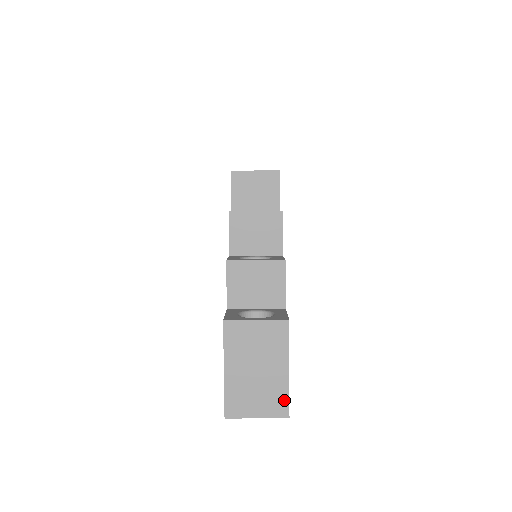
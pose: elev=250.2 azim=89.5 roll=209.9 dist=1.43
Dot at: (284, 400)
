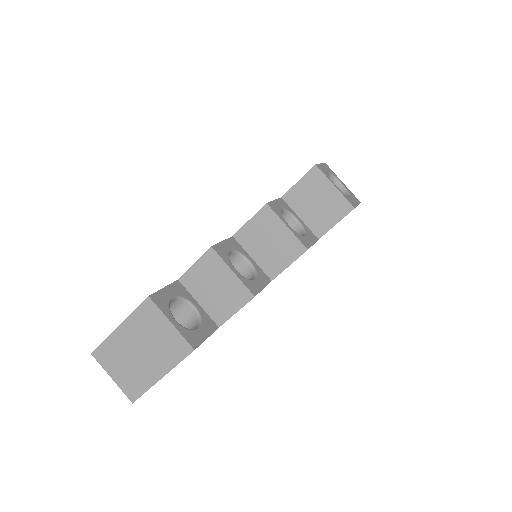
Dot at: (140, 390)
